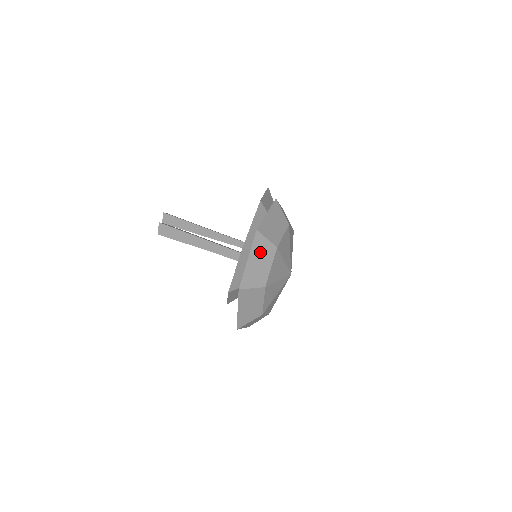
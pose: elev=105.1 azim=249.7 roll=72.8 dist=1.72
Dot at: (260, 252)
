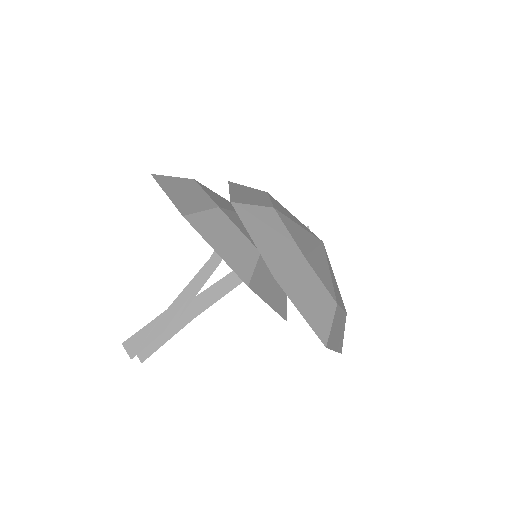
Dot at: (334, 333)
